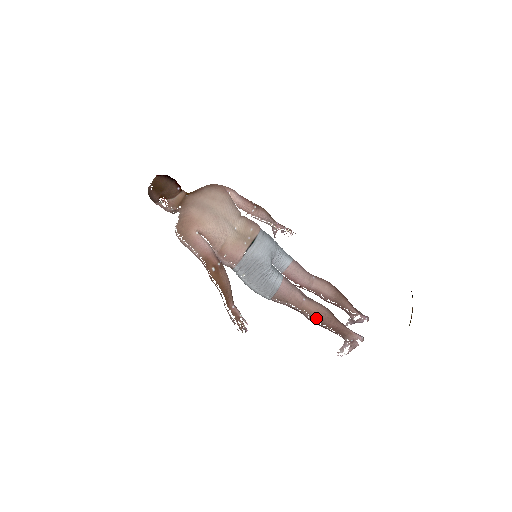
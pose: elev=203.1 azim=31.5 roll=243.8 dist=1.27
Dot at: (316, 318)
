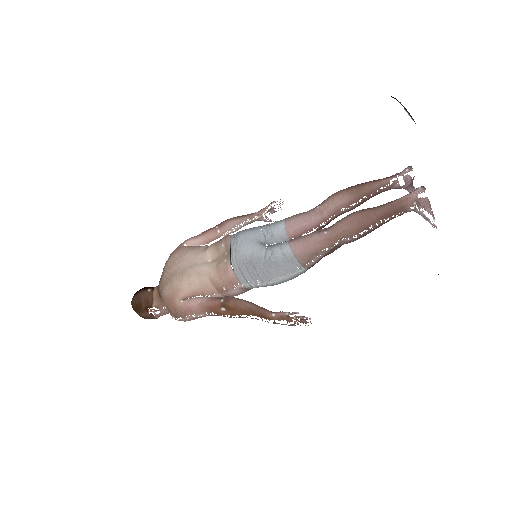
Dot at: (354, 232)
